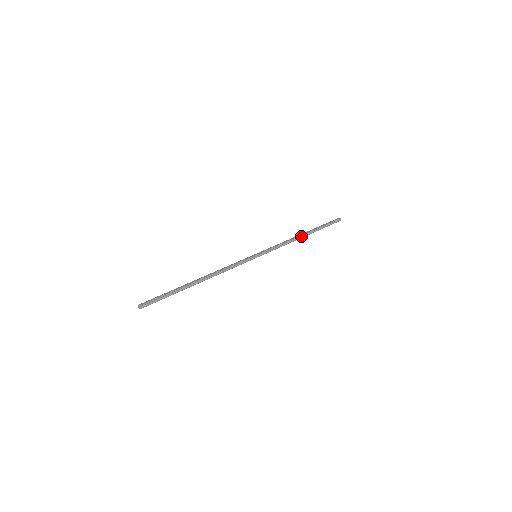
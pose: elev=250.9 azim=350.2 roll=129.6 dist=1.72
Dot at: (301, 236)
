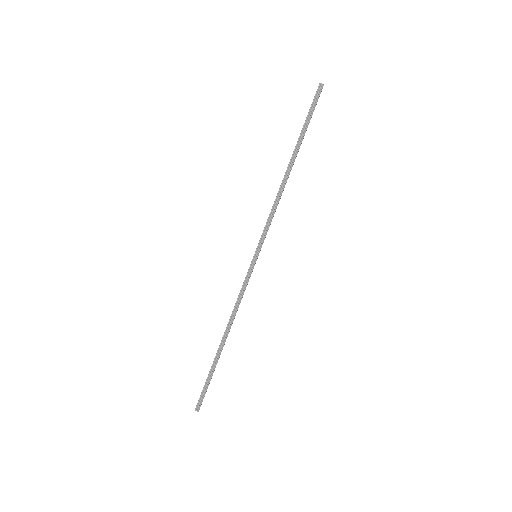
Dot at: (287, 173)
